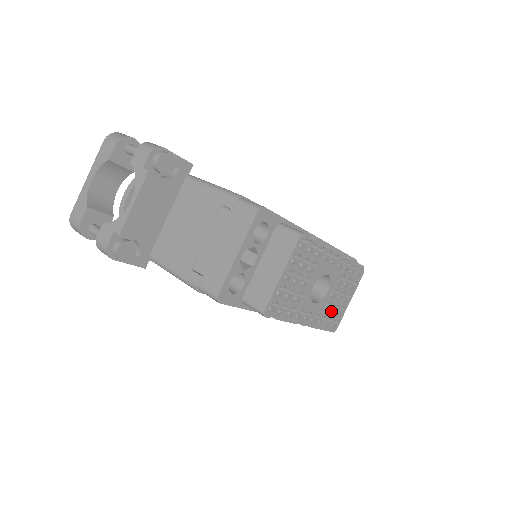
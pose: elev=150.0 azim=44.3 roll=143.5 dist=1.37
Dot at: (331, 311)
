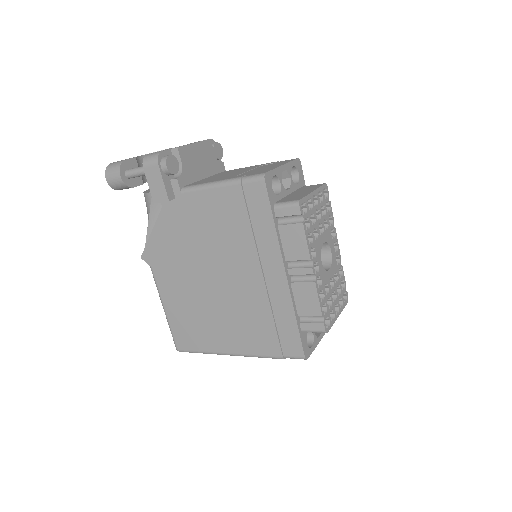
Dot at: occluded
